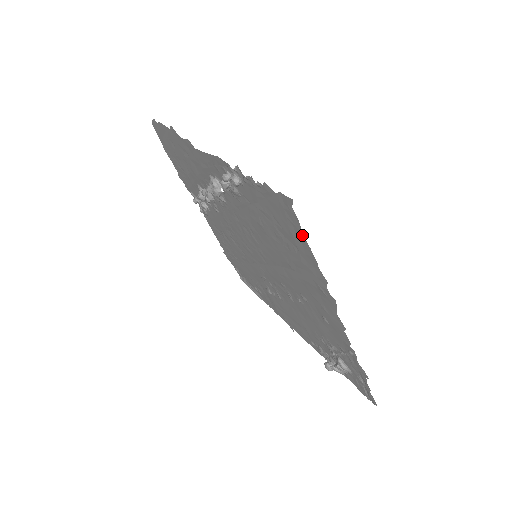
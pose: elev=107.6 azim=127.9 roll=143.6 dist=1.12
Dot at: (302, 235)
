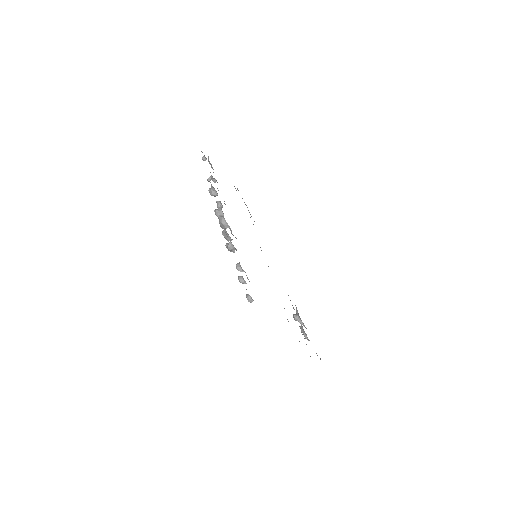
Dot at: occluded
